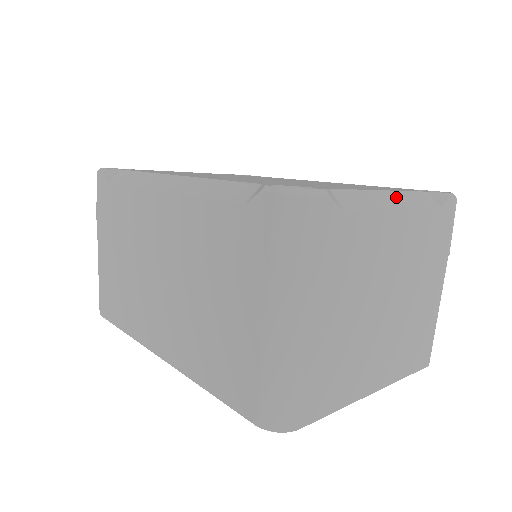
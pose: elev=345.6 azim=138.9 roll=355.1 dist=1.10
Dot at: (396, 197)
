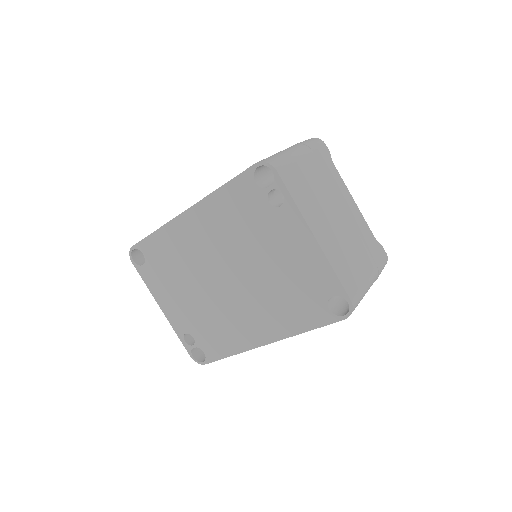
Dot at: occluded
